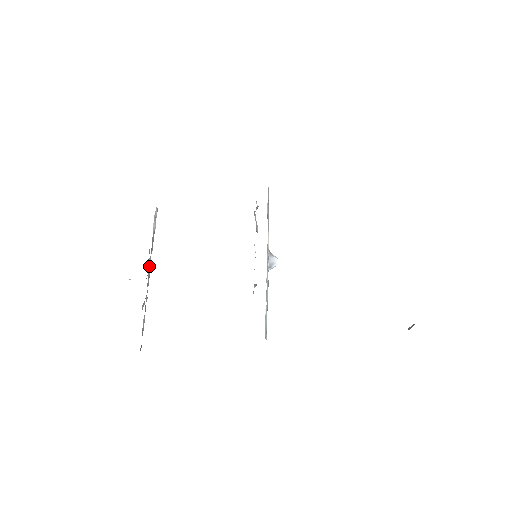
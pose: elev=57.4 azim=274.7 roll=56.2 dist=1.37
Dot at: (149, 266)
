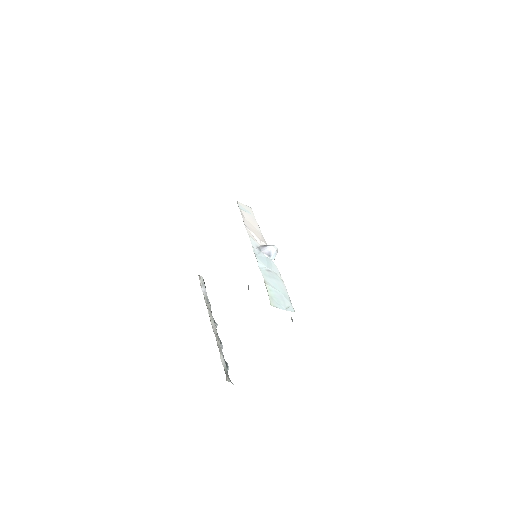
Dot at: (210, 318)
